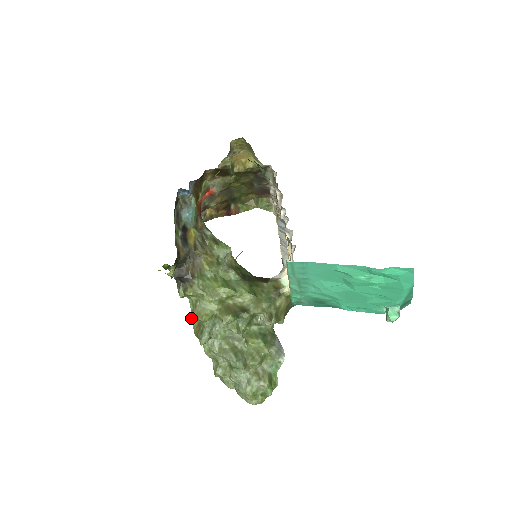
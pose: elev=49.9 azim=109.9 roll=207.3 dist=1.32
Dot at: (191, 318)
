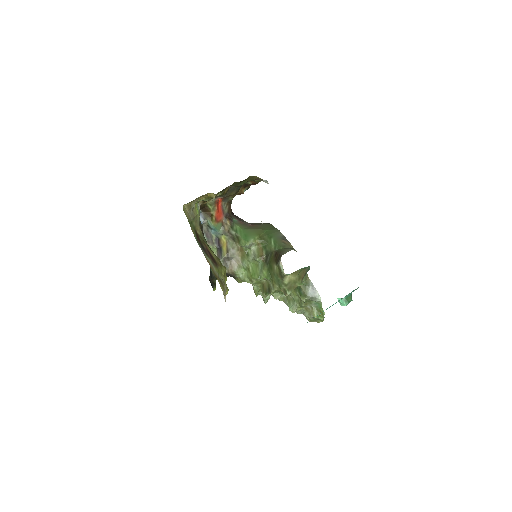
Dot at: occluded
